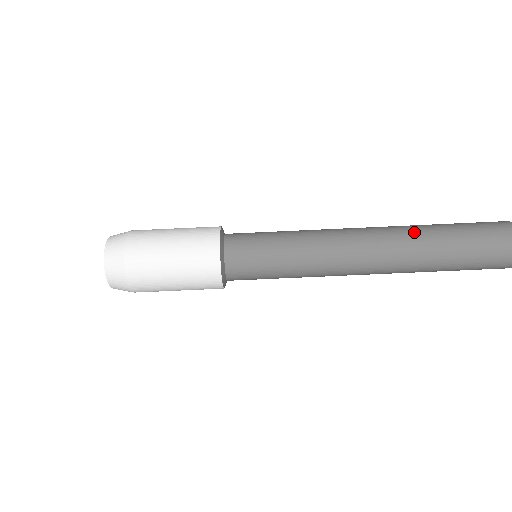
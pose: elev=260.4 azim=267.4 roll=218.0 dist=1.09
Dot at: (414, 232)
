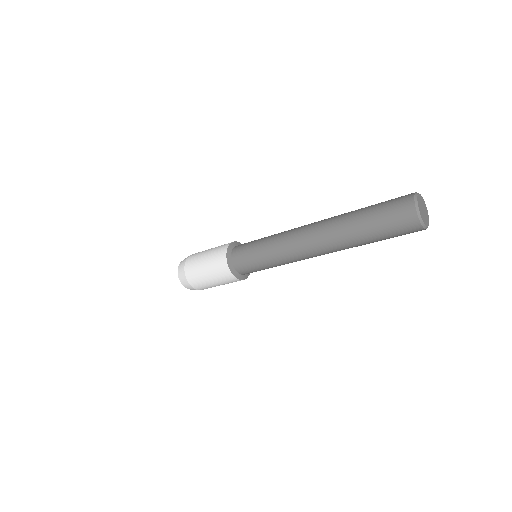
Dot at: (343, 240)
